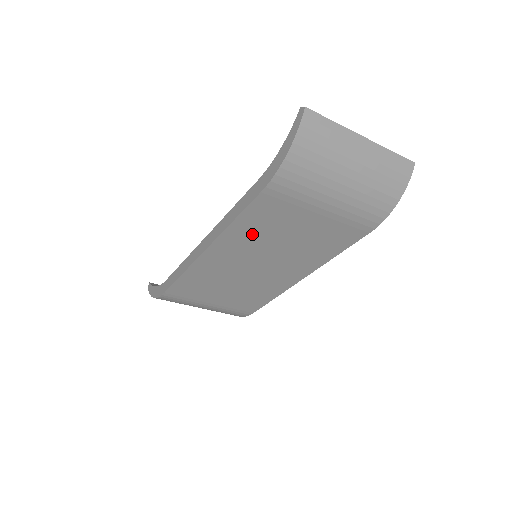
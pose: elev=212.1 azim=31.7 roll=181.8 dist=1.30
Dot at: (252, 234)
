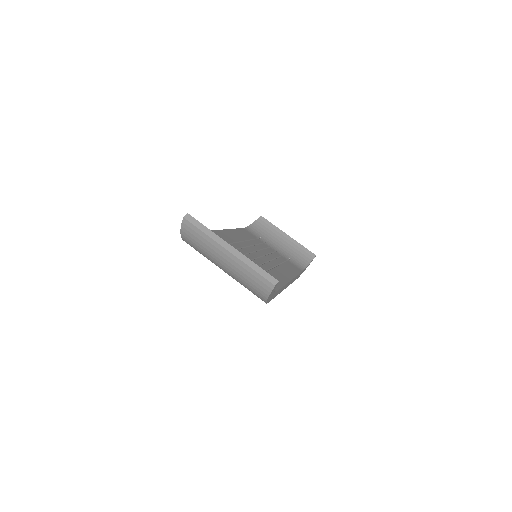
Dot at: occluded
